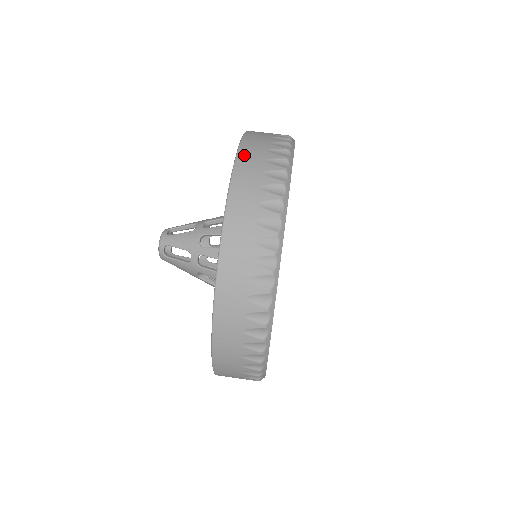
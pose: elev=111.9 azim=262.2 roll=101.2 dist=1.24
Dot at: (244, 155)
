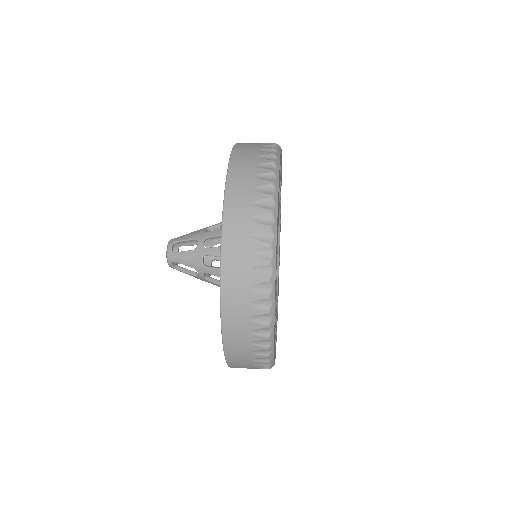
Dot at: occluded
